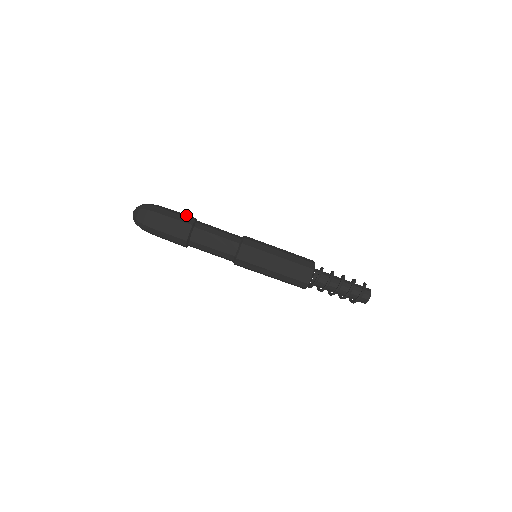
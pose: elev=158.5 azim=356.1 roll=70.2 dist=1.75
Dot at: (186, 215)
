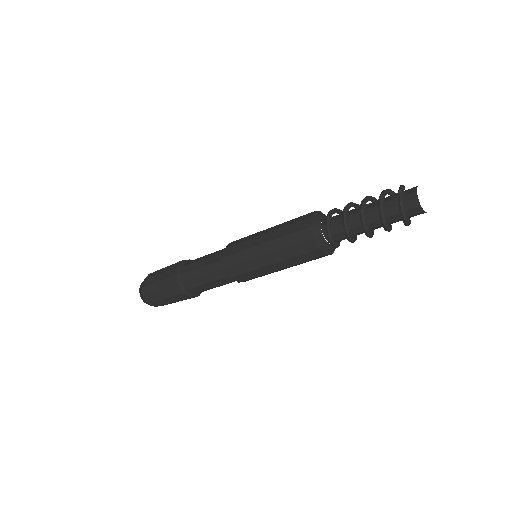
Dot at: (169, 272)
